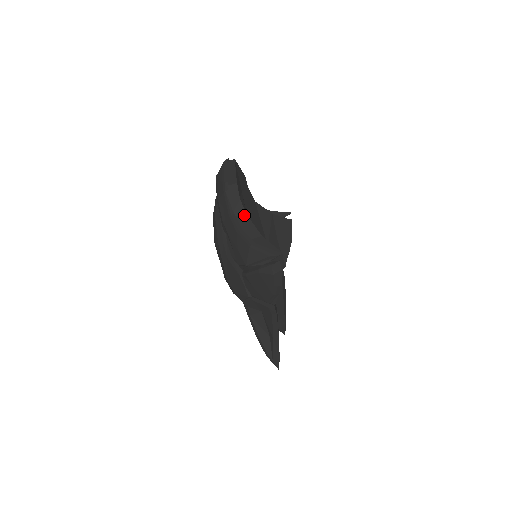
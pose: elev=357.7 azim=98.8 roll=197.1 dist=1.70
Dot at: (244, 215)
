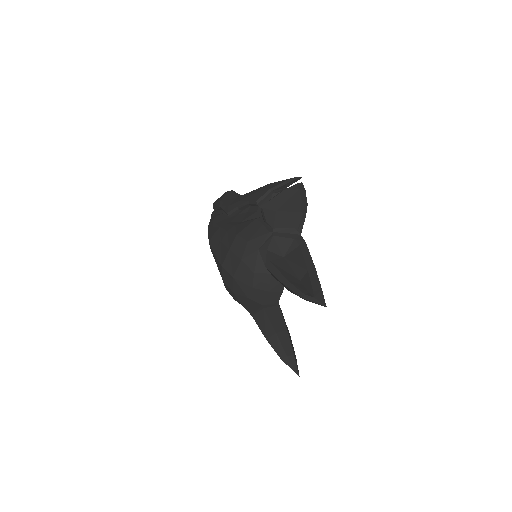
Dot at: occluded
